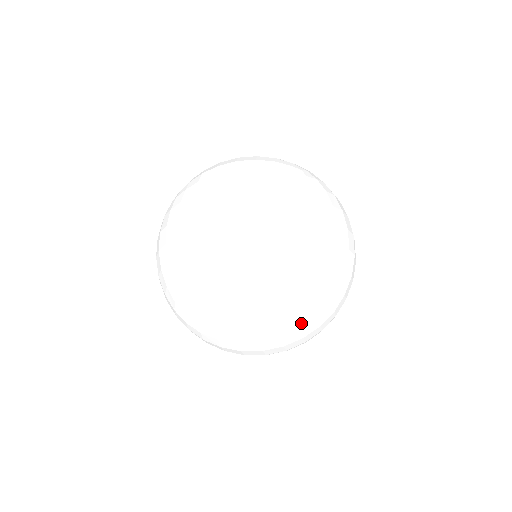
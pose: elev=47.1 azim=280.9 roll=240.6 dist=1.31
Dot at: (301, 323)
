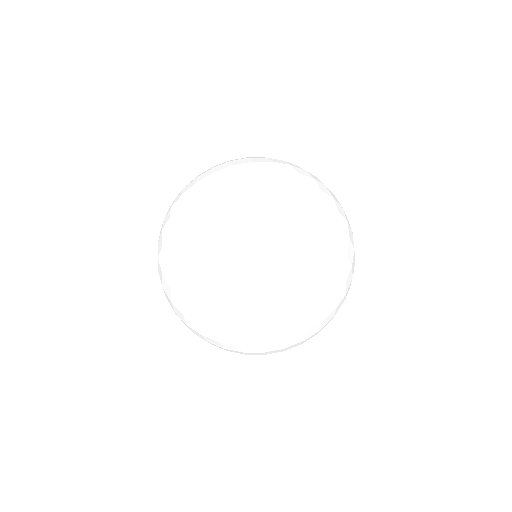
Dot at: (274, 161)
